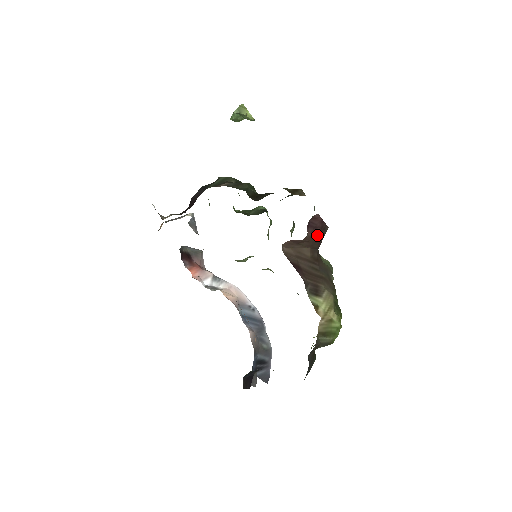
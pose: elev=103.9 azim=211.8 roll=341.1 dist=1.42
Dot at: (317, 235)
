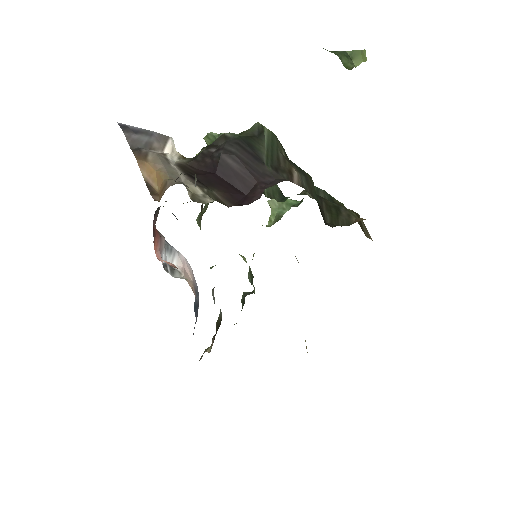
Dot at: occluded
